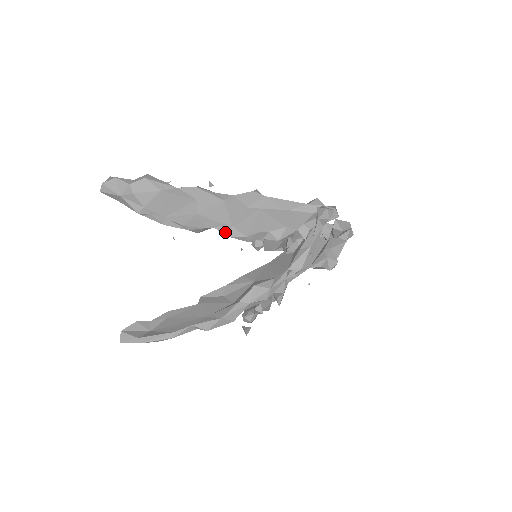
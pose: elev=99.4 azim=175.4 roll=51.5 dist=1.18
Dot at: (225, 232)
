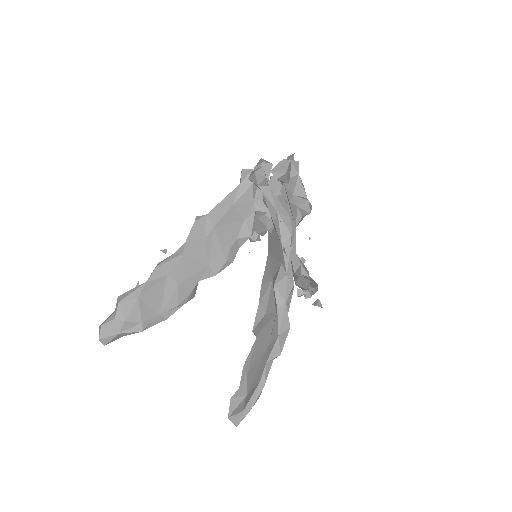
Dot at: (209, 275)
